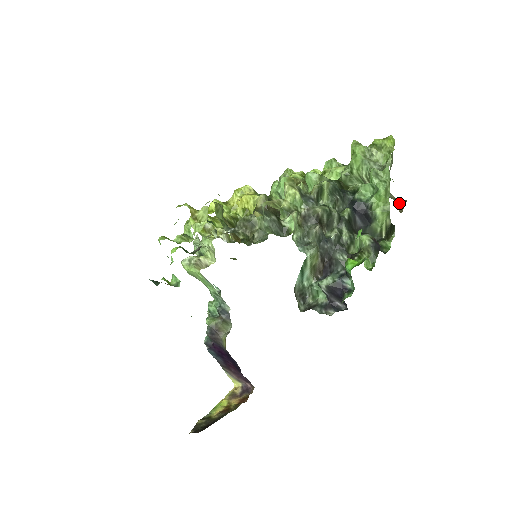
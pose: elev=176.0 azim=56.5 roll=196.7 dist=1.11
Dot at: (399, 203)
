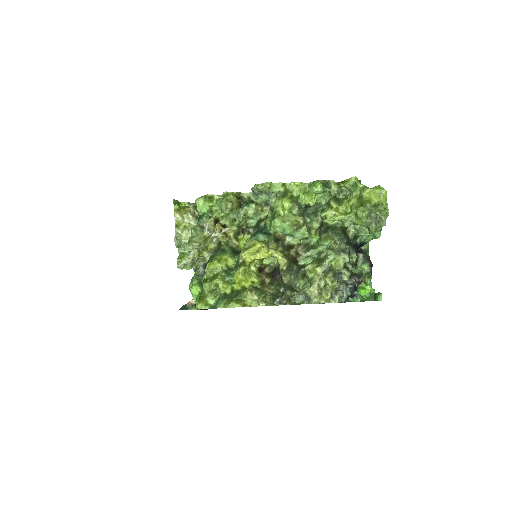
Dot at: occluded
